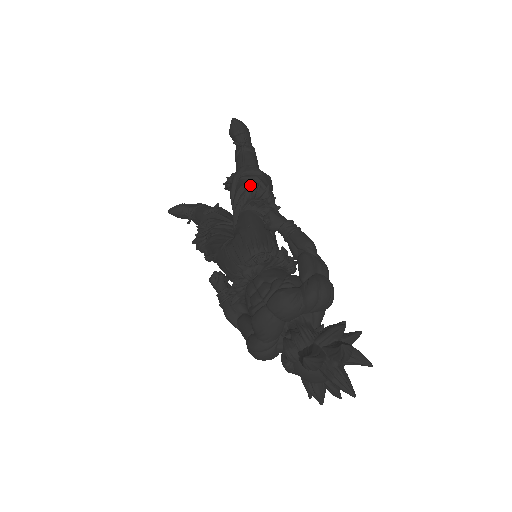
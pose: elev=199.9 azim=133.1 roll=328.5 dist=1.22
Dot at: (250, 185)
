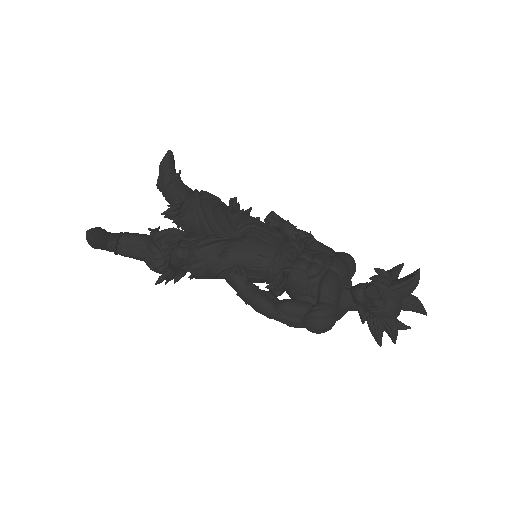
Dot at: (220, 201)
